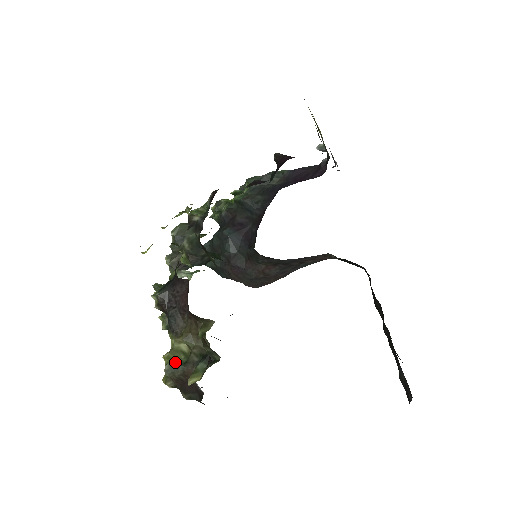
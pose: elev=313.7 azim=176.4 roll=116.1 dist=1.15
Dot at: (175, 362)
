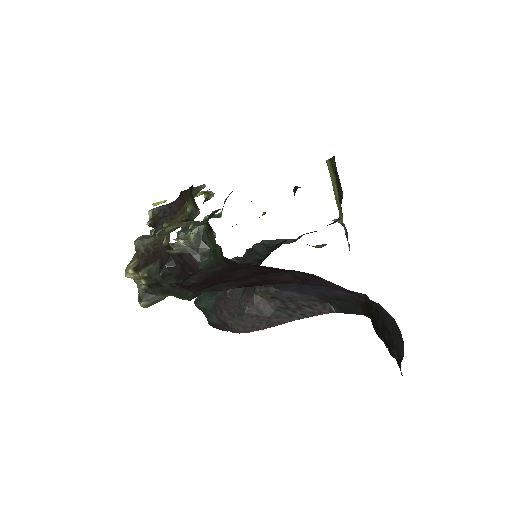
Dot at: occluded
